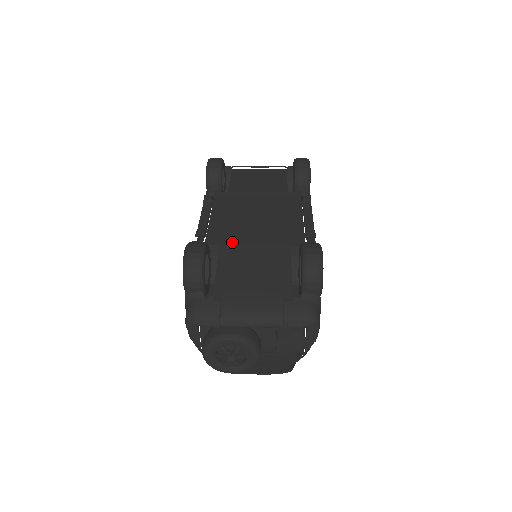
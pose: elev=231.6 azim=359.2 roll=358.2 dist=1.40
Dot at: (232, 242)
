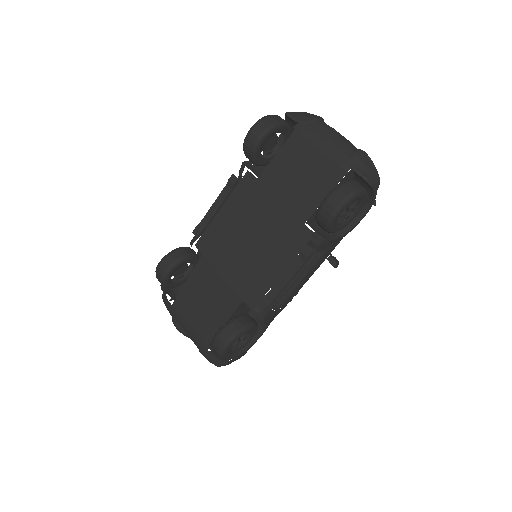
Dot at: (211, 259)
